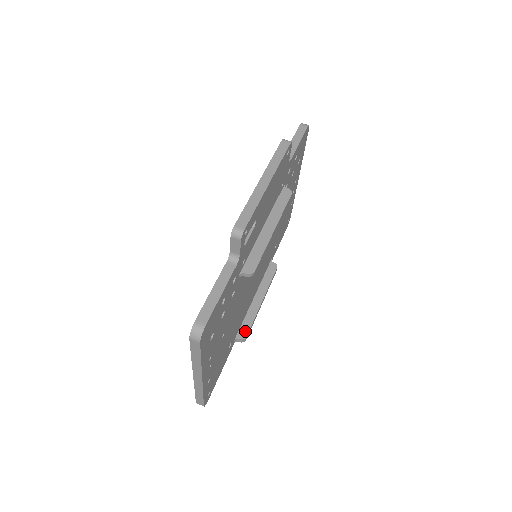
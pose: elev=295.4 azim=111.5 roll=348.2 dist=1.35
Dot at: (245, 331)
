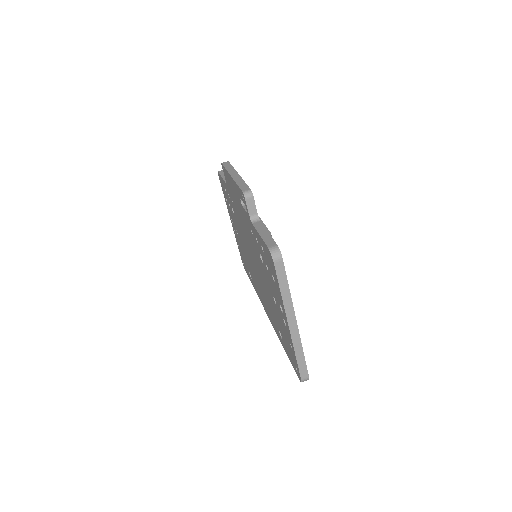
Dot at: occluded
